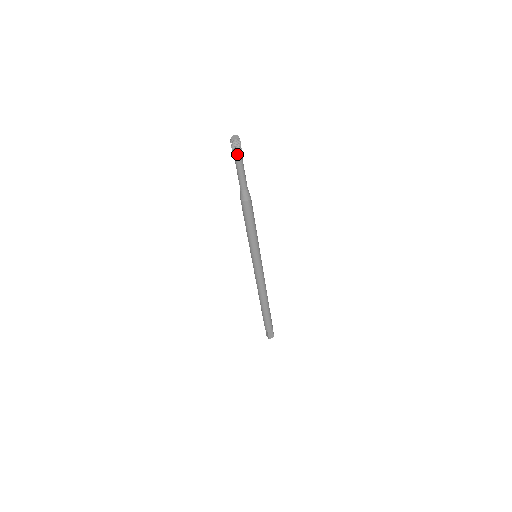
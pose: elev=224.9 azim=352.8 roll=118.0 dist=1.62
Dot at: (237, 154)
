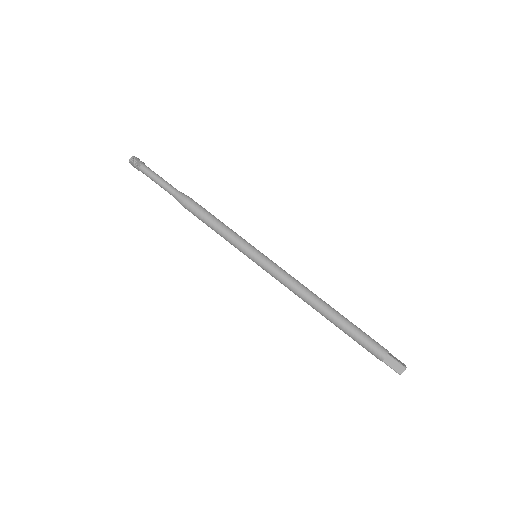
Dot at: (141, 170)
